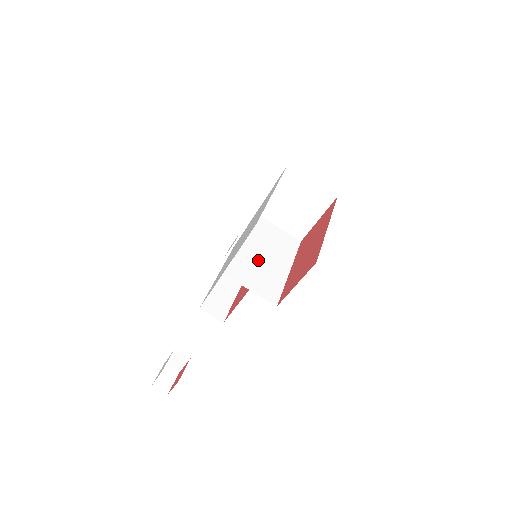
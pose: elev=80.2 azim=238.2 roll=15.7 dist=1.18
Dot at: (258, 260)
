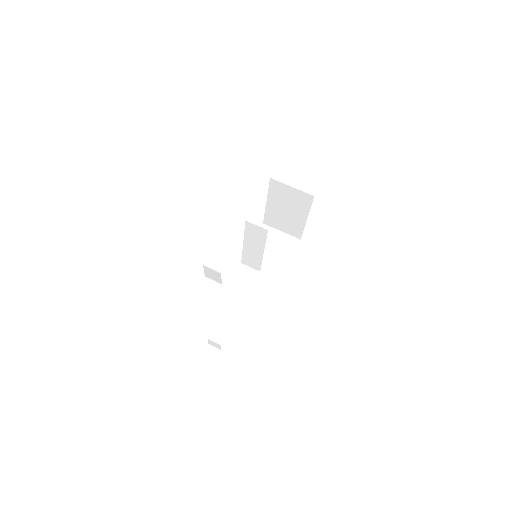
Dot at: (261, 247)
